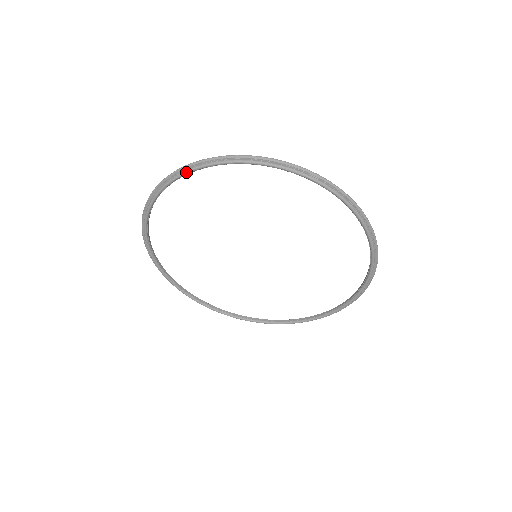
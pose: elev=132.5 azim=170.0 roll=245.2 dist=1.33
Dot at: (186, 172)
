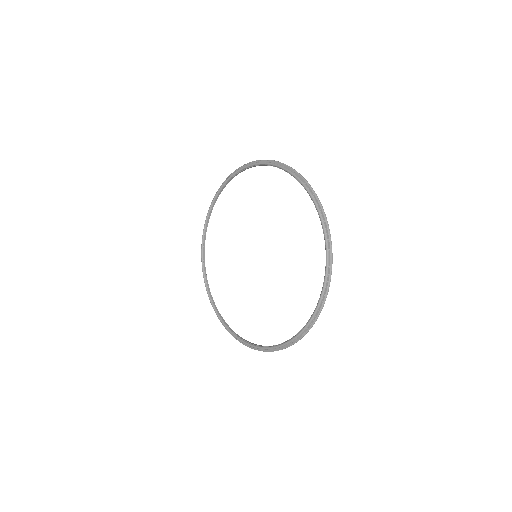
Dot at: (235, 172)
